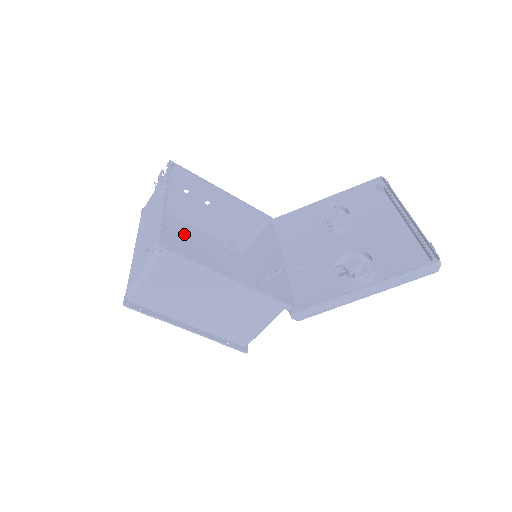
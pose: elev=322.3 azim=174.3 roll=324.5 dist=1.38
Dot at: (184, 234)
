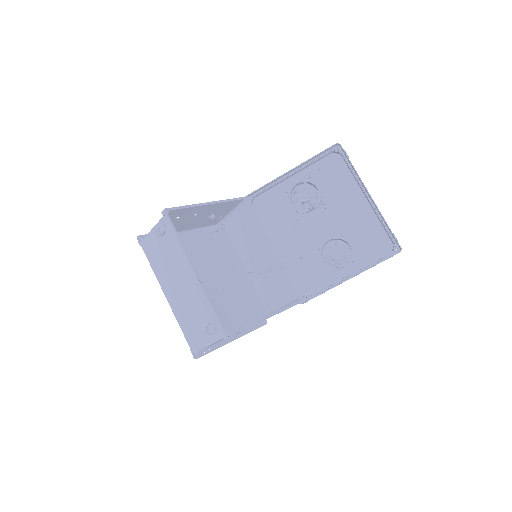
Dot at: occluded
